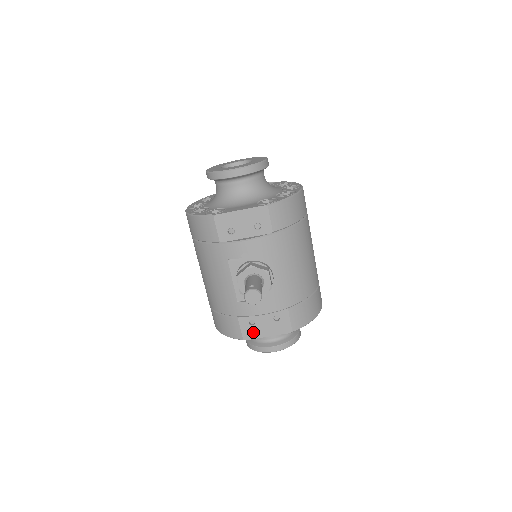
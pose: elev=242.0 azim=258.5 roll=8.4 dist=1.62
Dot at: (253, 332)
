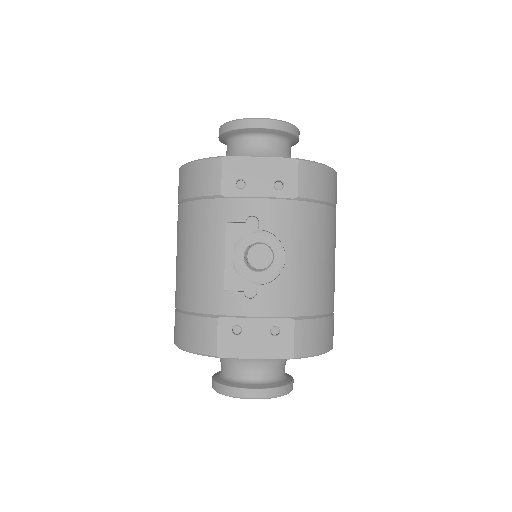
Dot at: (235, 346)
